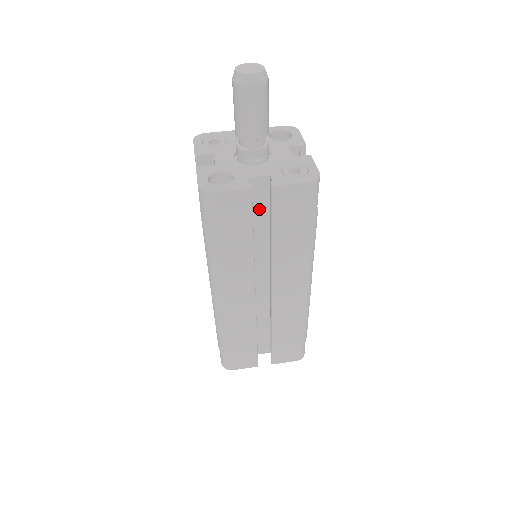
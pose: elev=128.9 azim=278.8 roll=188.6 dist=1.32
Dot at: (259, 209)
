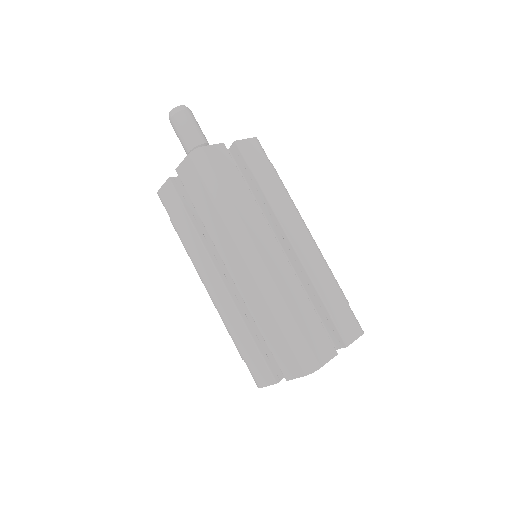
Dot at: occluded
